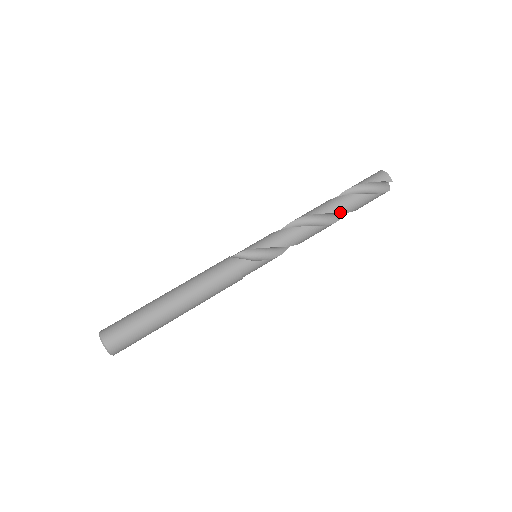
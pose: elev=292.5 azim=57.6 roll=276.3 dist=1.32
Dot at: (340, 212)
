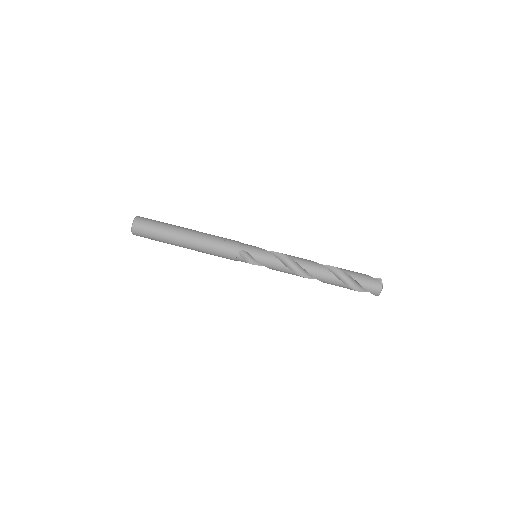
Dot at: occluded
